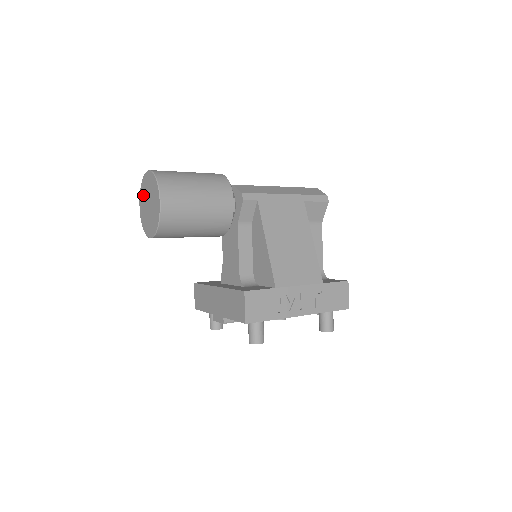
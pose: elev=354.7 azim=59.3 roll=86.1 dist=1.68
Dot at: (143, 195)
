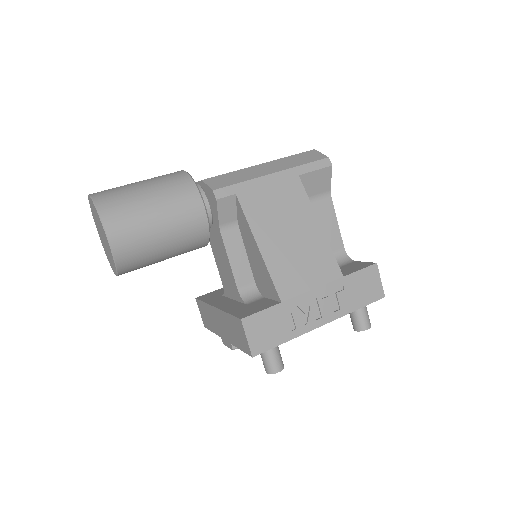
Dot at: (96, 223)
